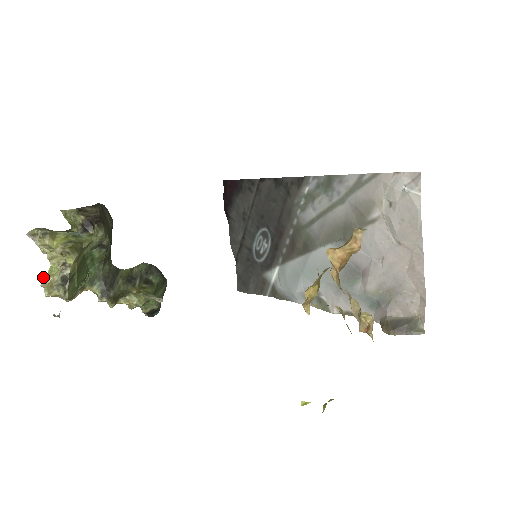
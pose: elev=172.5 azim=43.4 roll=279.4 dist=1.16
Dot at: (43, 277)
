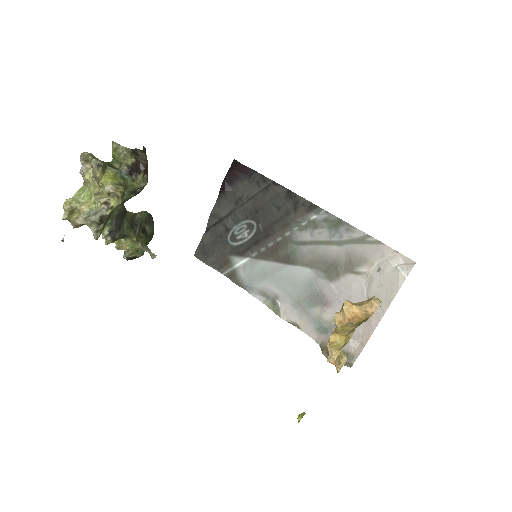
Dot at: (68, 199)
